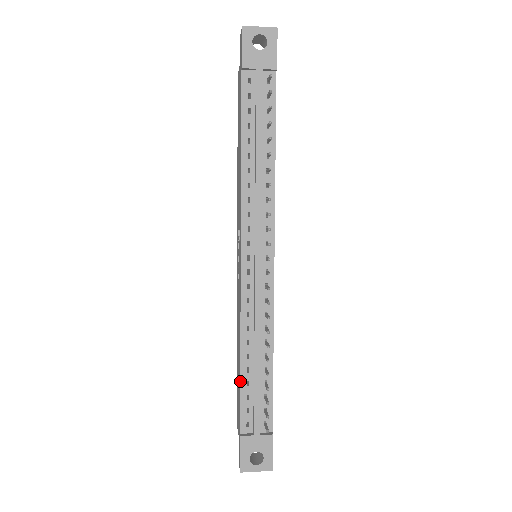
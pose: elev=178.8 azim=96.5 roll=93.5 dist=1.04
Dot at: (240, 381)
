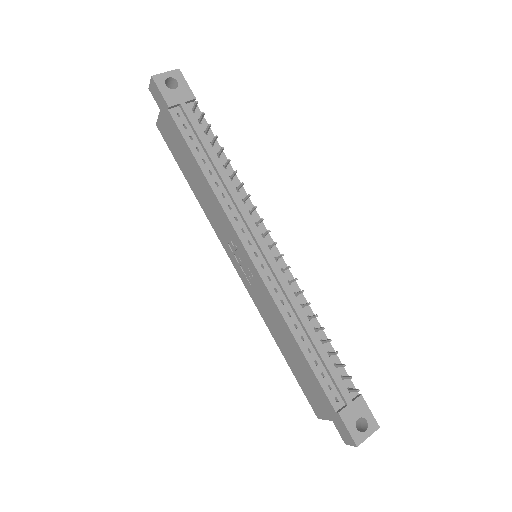
Dot at: (309, 364)
